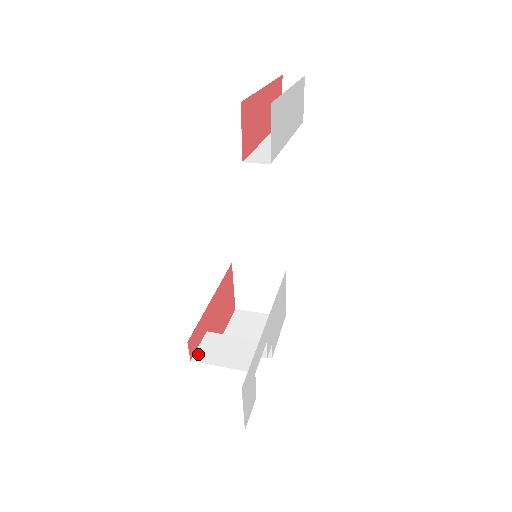
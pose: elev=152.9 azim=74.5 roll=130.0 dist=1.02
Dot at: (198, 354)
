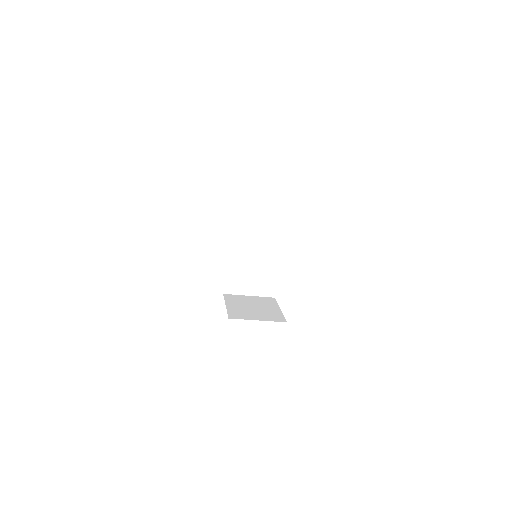
Dot at: occluded
